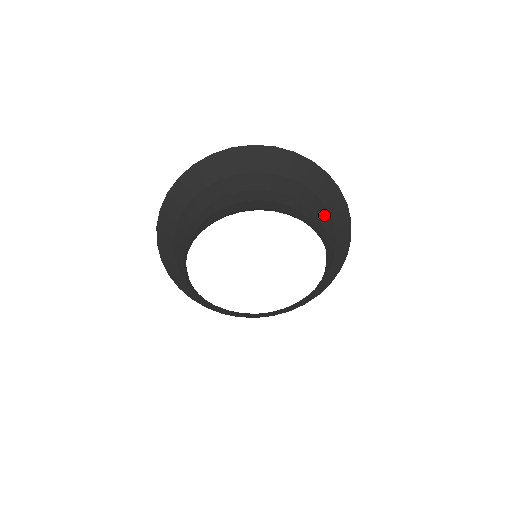
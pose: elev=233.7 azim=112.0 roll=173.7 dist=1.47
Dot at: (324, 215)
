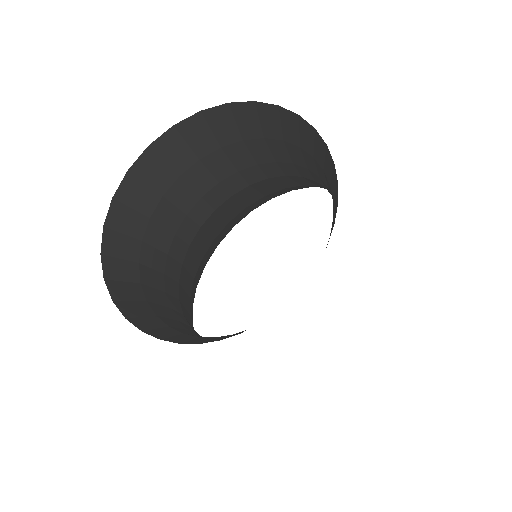
Dot at: occluded
